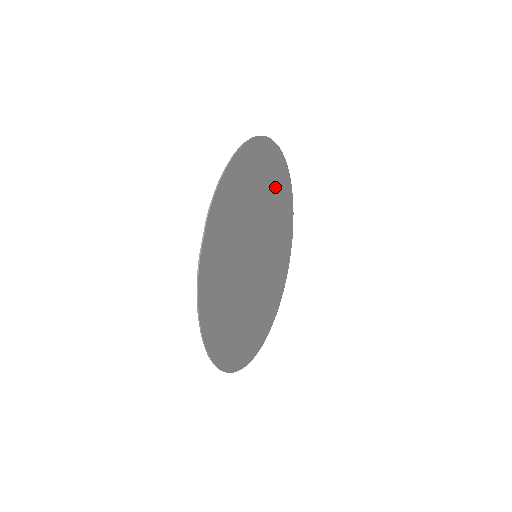
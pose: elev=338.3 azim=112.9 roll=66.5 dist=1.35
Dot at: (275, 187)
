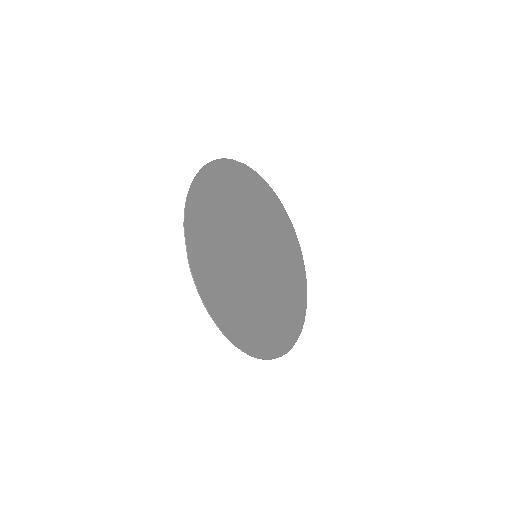
Dot at: (255, 197)
